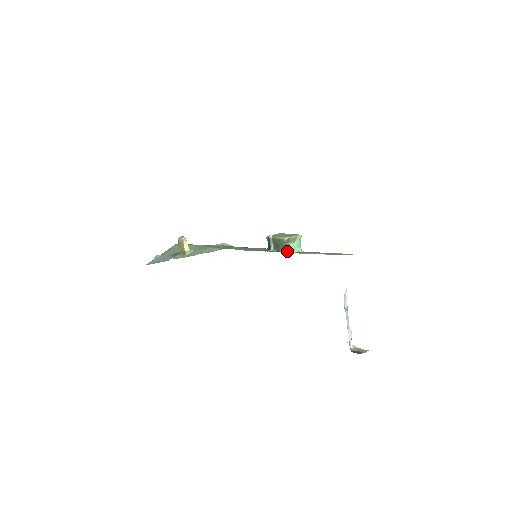
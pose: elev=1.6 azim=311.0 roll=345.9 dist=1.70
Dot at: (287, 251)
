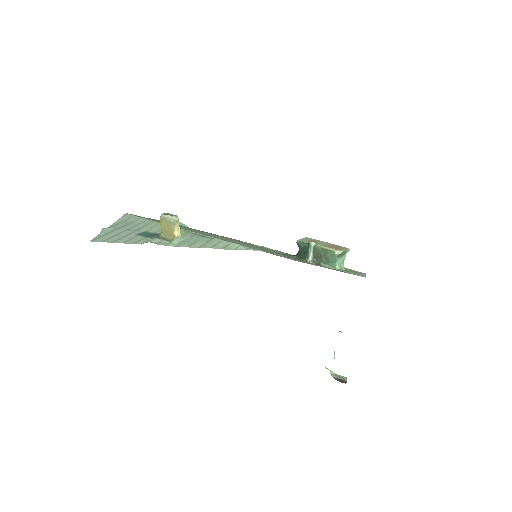
Dot at: (333, 267)
